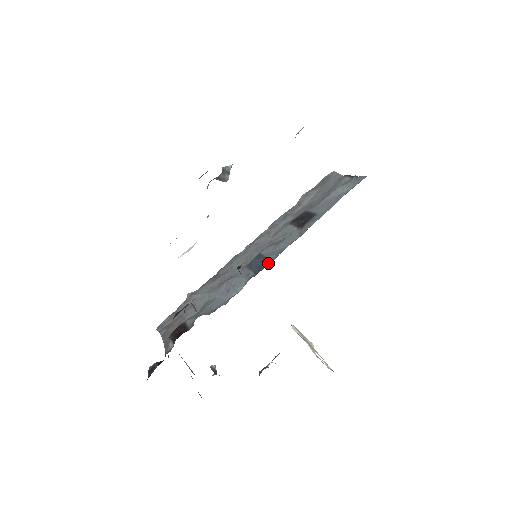
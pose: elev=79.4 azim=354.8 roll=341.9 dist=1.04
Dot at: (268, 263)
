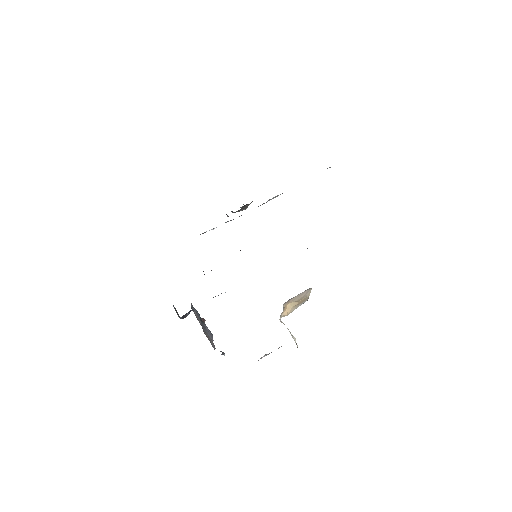
Dot at: occluded
